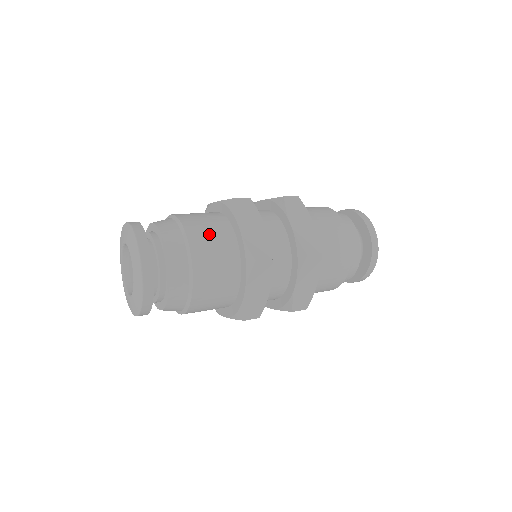
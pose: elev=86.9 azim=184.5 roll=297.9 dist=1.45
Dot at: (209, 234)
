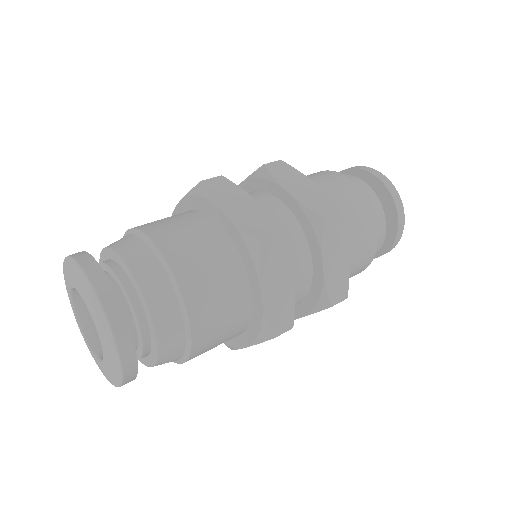
Dot at: (184, 232)
